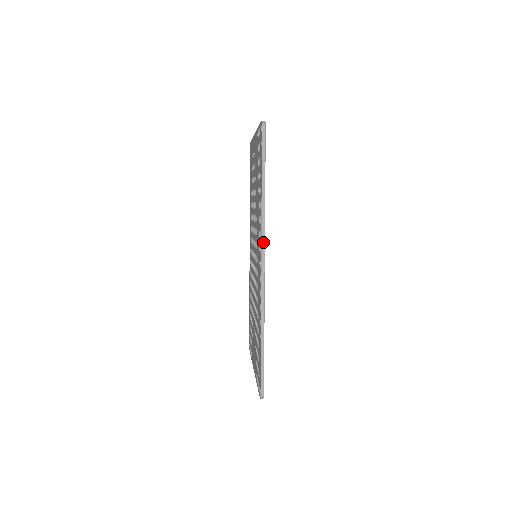
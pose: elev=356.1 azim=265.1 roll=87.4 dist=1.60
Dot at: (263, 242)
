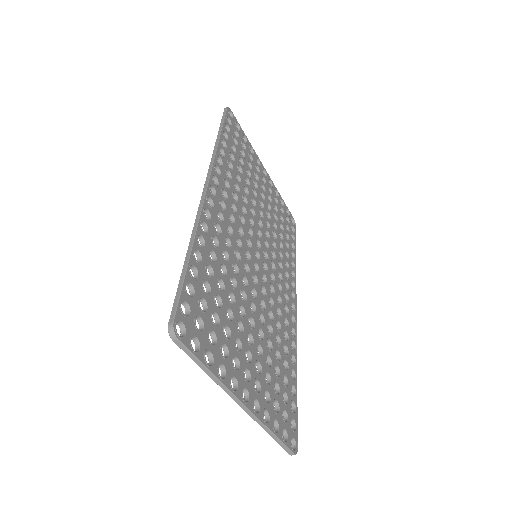
Dot at: (210, 168)
